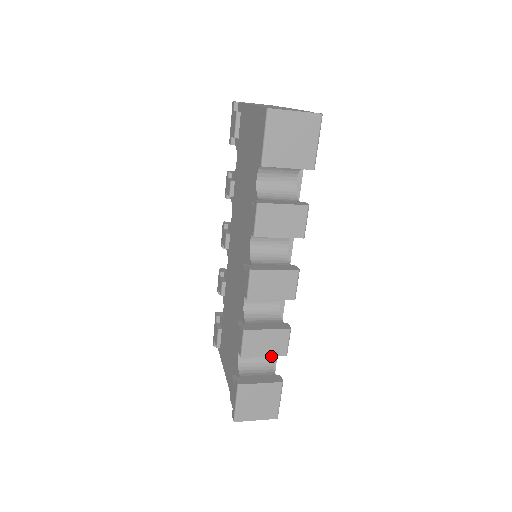
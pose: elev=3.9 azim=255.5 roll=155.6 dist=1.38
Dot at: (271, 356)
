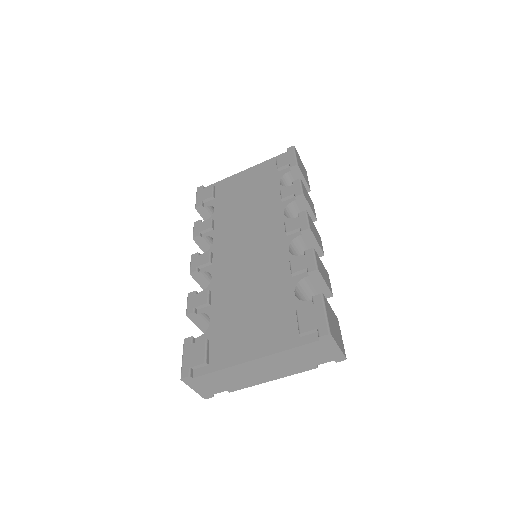
Dot at: (328, 287)
